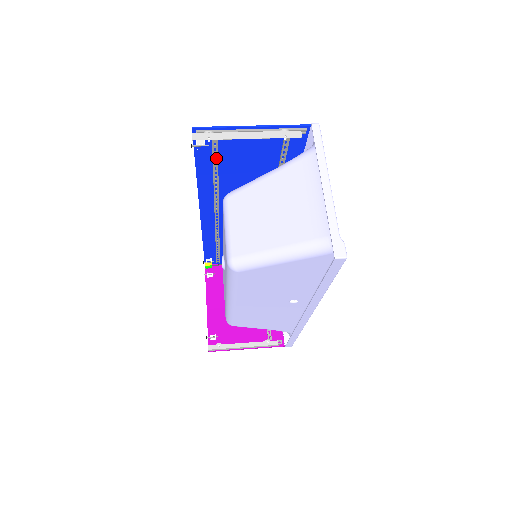
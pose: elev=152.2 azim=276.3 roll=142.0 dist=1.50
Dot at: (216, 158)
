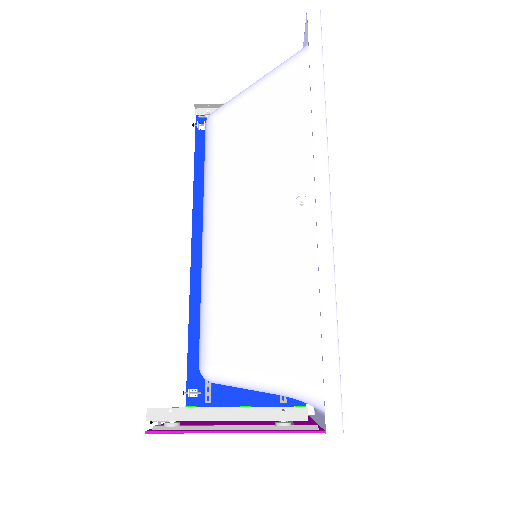
Dot at: occluded
